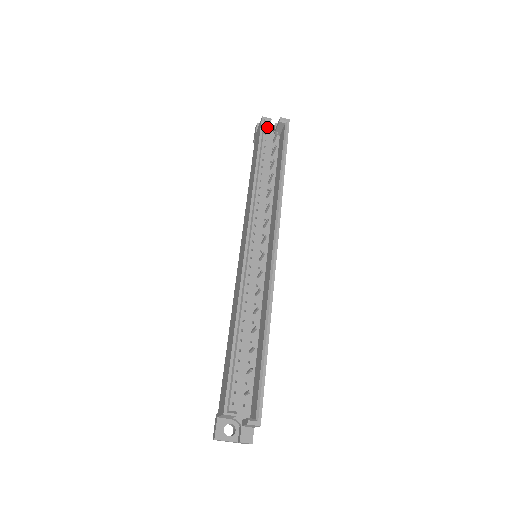
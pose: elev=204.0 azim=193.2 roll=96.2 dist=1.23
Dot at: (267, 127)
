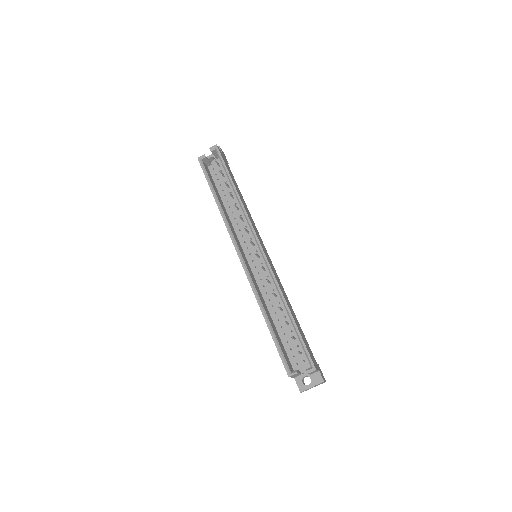
Dot at: (207, 161)
